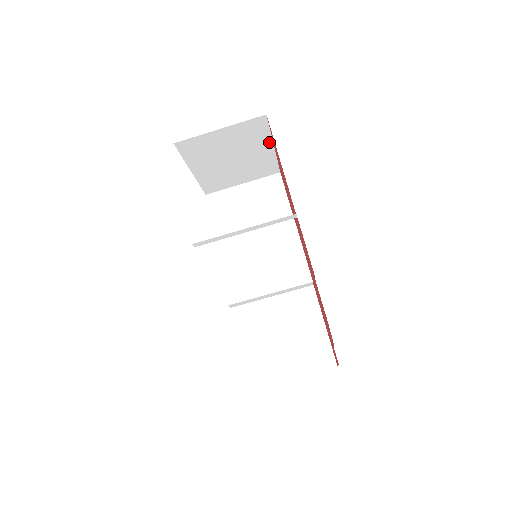
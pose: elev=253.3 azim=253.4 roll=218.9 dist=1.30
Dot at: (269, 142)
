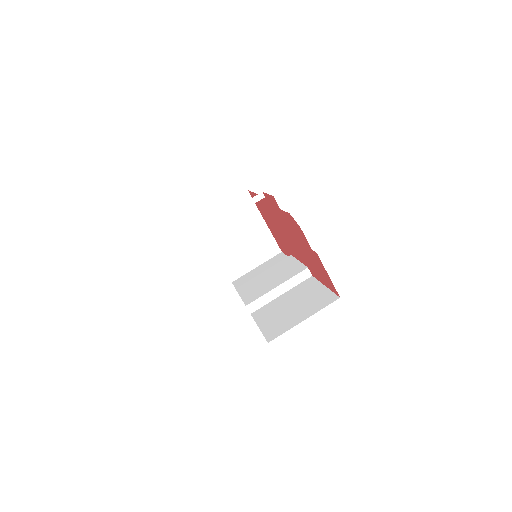
Dot at: (260, 217)
